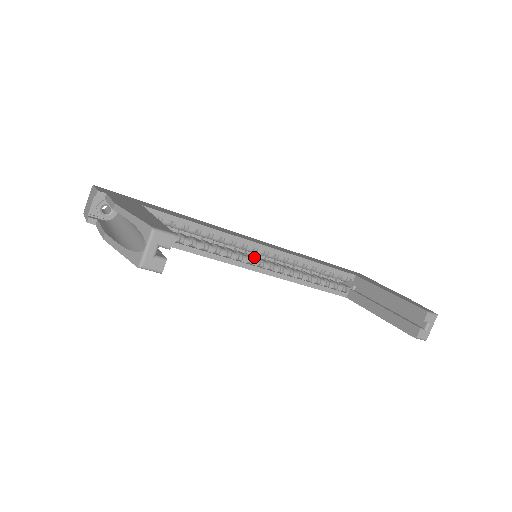
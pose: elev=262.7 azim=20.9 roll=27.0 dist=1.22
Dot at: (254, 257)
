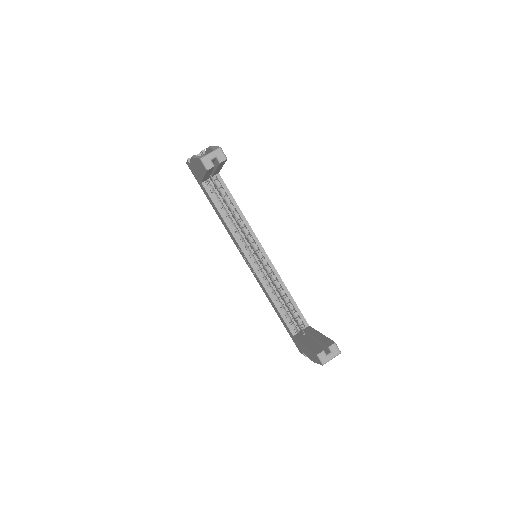
Dot at: occluded
